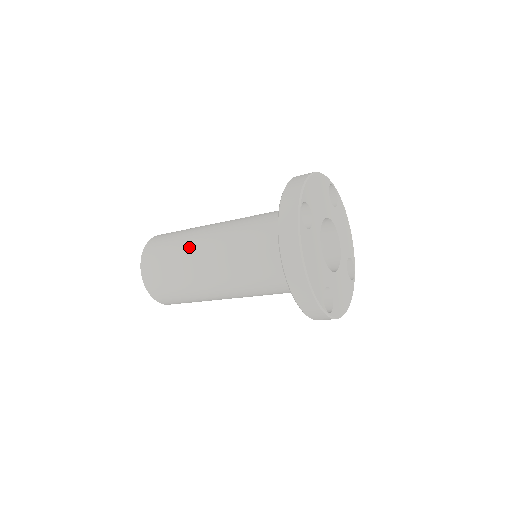
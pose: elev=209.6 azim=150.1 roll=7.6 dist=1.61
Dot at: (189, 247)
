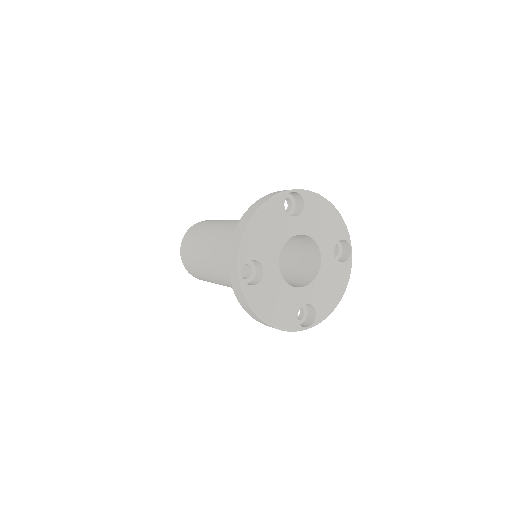
Dot at: (202, 261)
